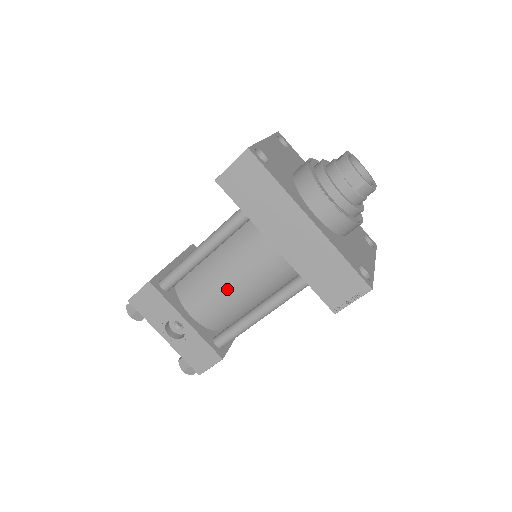
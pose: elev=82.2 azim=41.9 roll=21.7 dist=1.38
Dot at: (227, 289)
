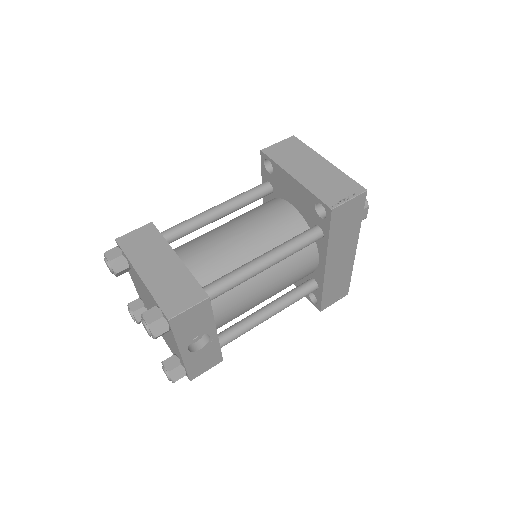
Dot at: (260, 297)
